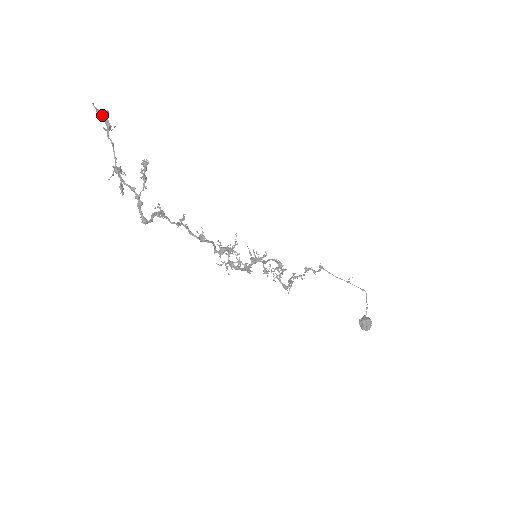
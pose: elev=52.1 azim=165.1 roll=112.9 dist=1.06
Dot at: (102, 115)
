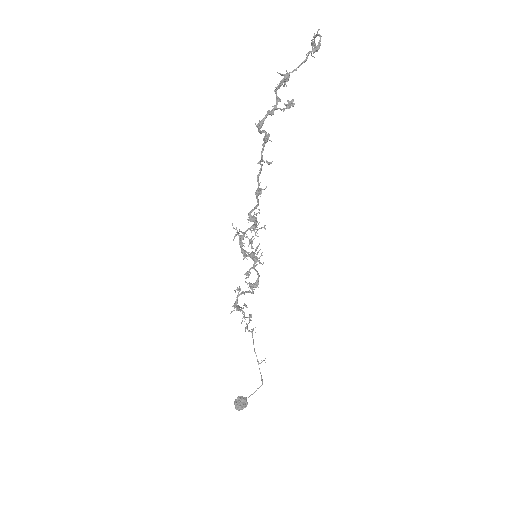
Dot at: occluded
